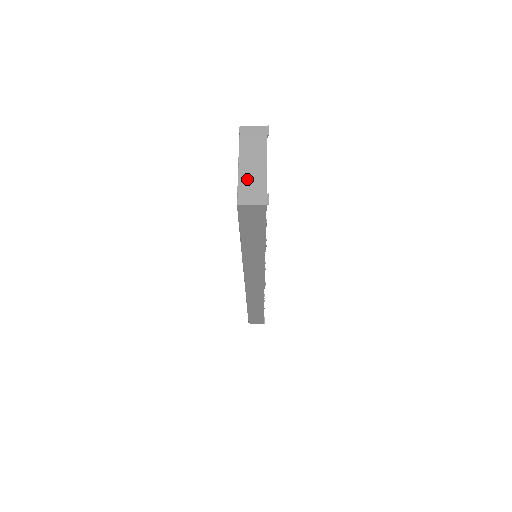
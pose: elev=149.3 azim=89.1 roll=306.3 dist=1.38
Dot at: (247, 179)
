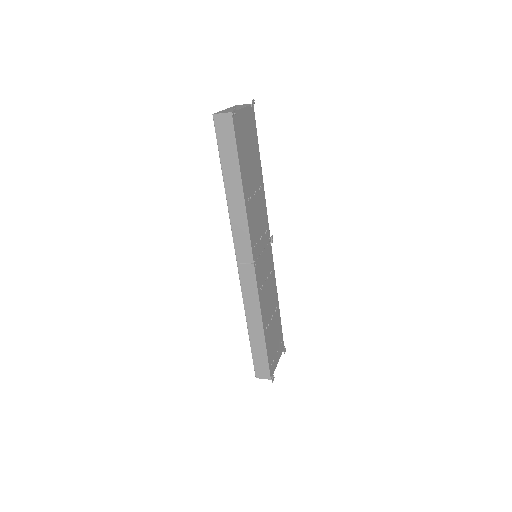
Dot at: (226, 110)
